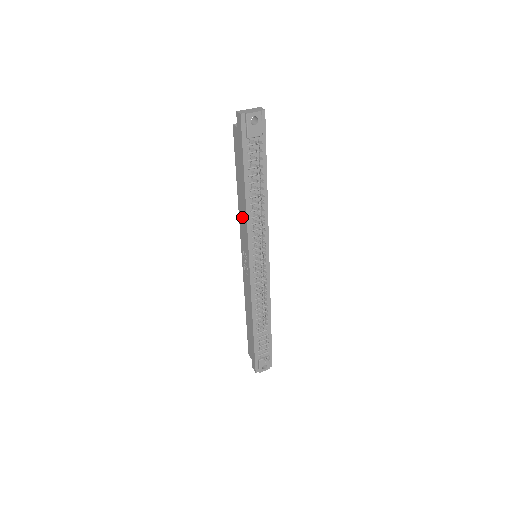
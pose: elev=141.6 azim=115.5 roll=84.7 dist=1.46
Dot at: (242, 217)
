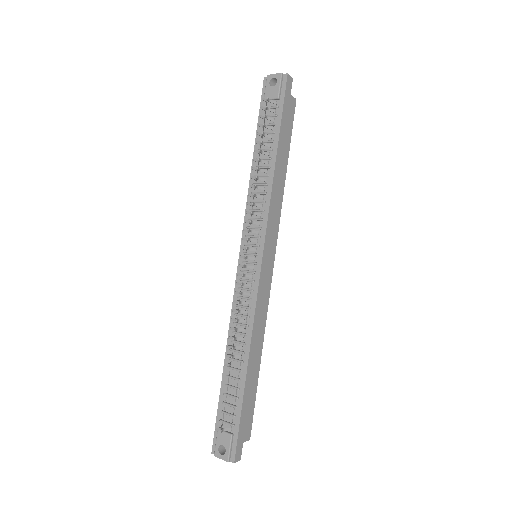
Dot at: occluded
